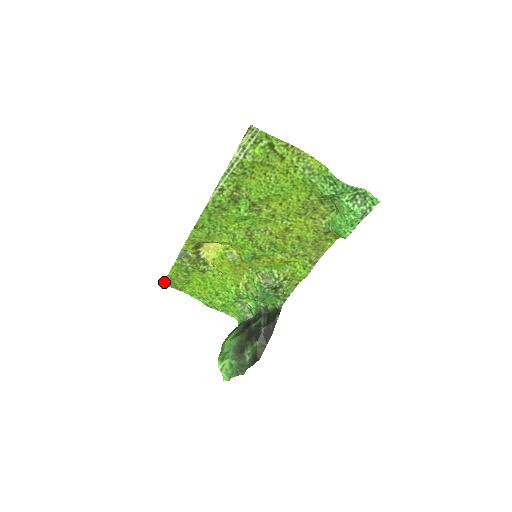
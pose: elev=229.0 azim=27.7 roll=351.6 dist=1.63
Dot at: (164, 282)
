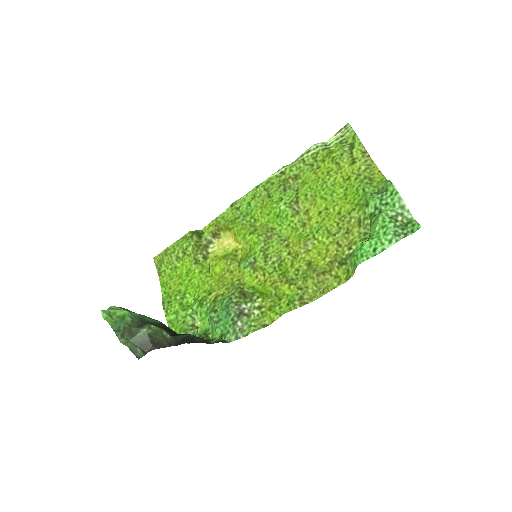
Dot at: (157, 256)
